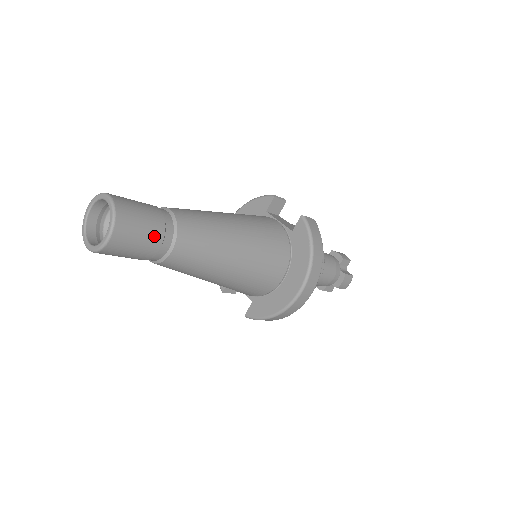
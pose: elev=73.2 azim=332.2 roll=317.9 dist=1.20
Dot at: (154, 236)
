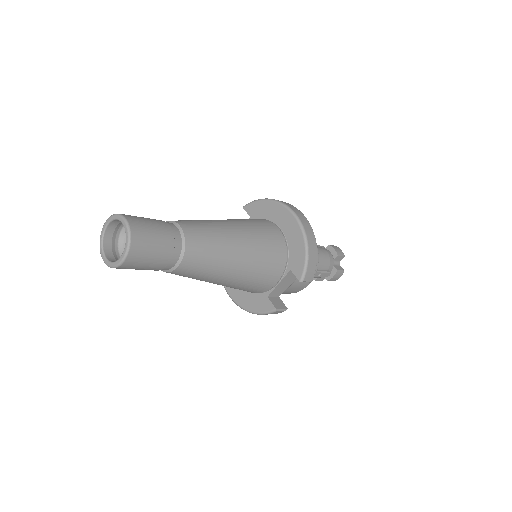
Dot at: (158, 221)
